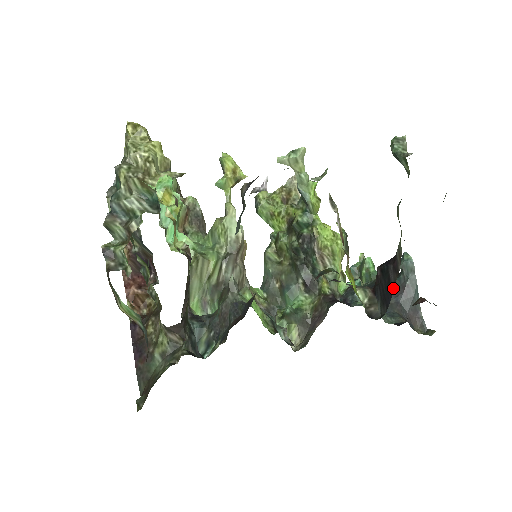
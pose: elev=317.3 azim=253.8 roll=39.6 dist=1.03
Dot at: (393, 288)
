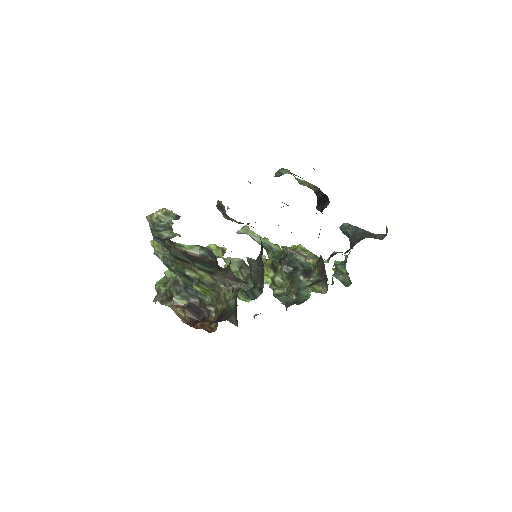
Dot at: (323, 193)
